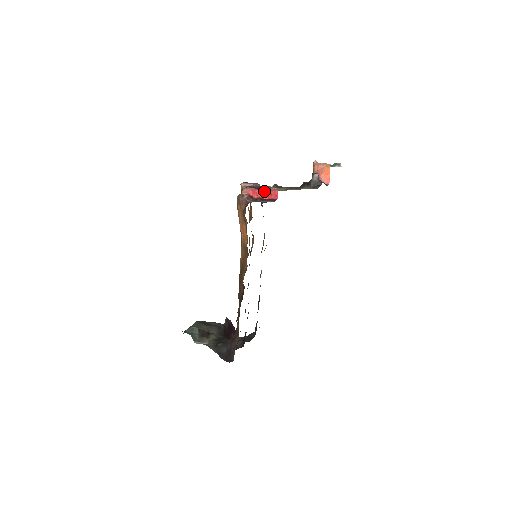
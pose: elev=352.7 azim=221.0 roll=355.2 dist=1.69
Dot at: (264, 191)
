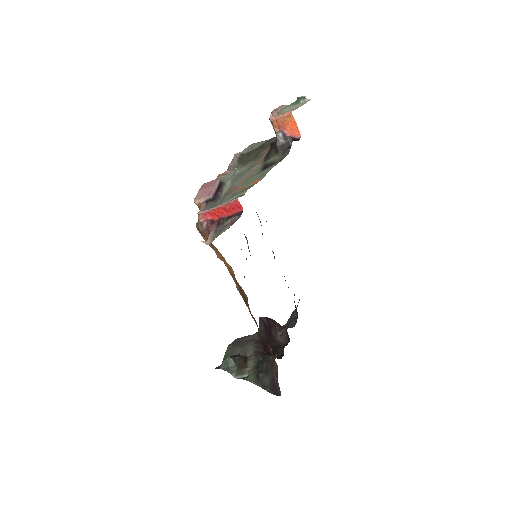
Dot at: (223, 208)
